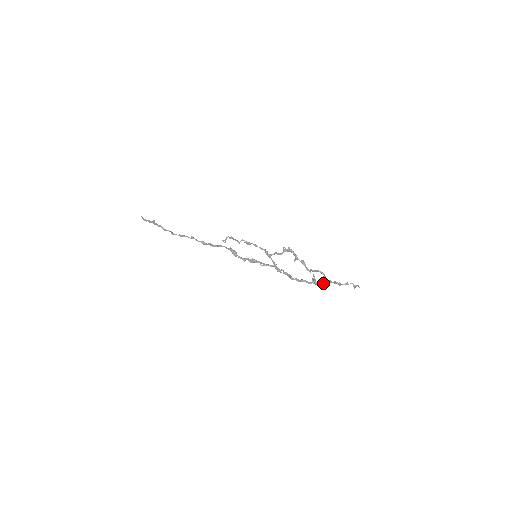
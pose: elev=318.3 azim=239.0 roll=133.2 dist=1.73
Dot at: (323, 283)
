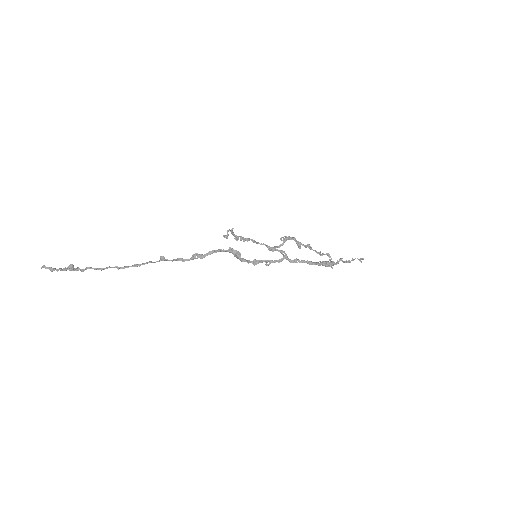
Dot at: (338, 262)
